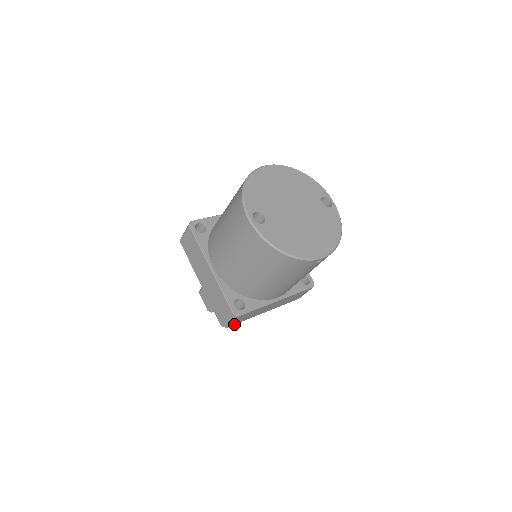
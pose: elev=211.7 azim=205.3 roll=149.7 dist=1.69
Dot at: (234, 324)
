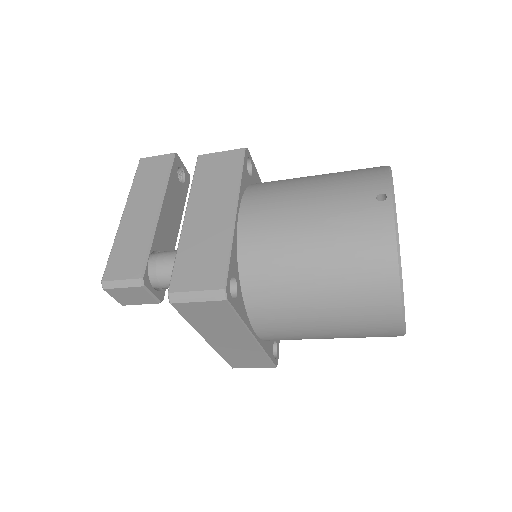
Dot at: occluded
